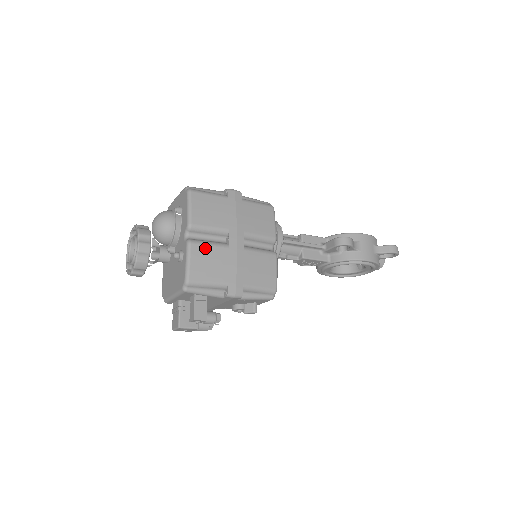
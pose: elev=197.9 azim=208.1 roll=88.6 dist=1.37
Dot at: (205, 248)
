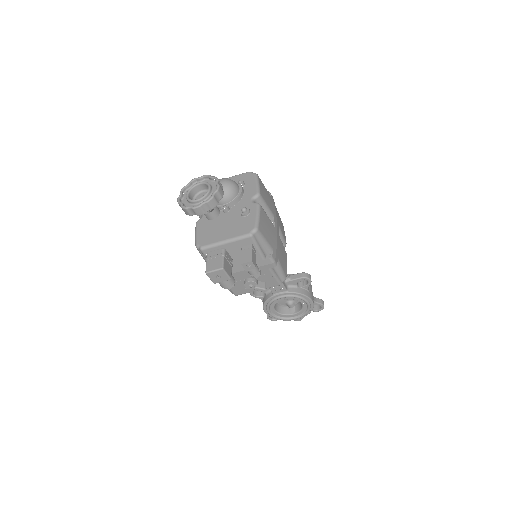
Dot at: (266, 215)
